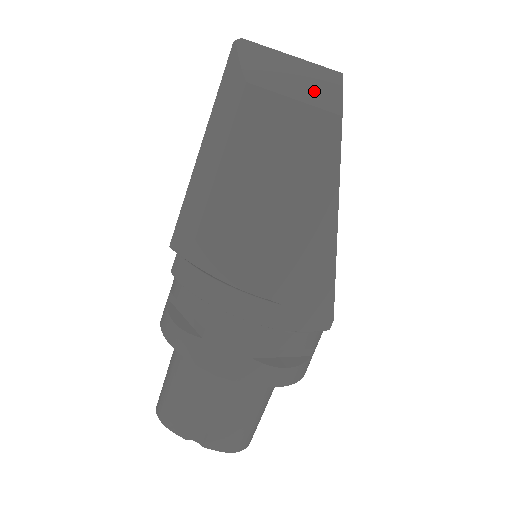
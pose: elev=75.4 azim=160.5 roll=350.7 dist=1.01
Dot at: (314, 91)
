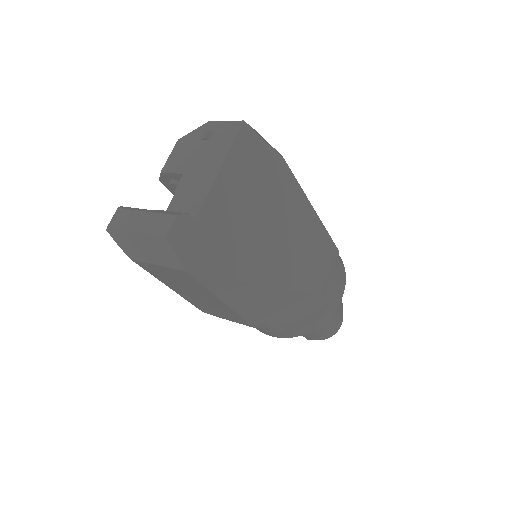
Dot at: (161, 256)
